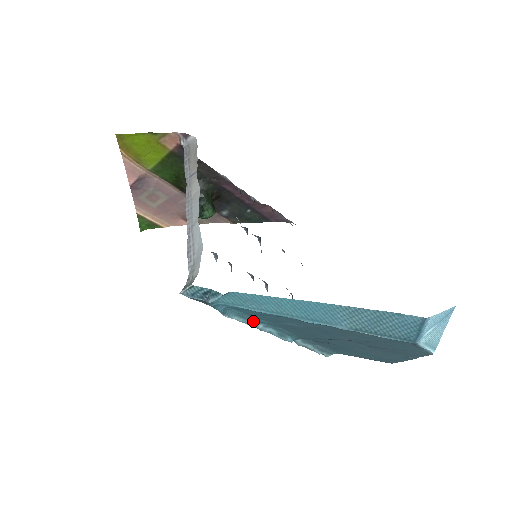
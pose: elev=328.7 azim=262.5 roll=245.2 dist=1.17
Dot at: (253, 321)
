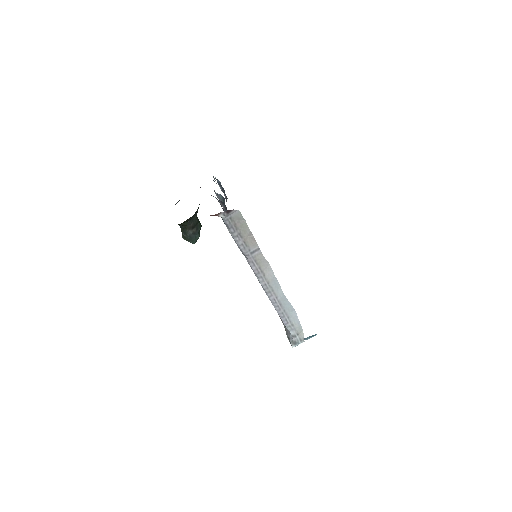
Dot at: occluded
